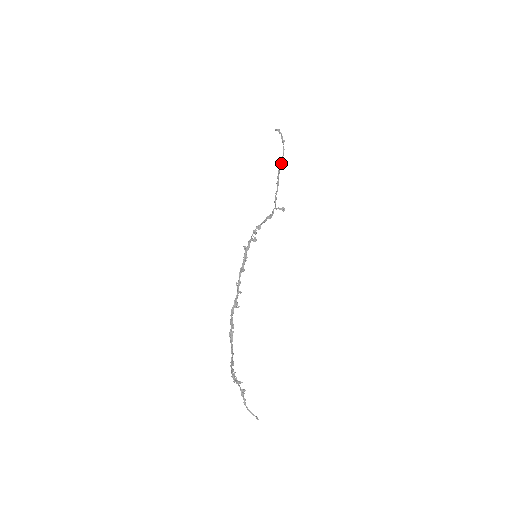
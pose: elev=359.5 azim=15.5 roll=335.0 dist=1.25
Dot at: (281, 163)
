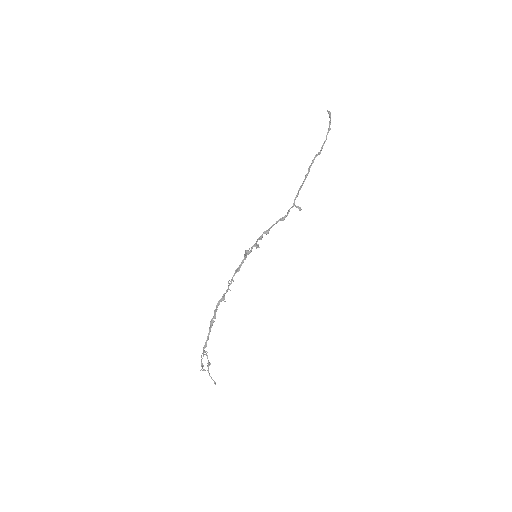
Dot at: (318, 153)
